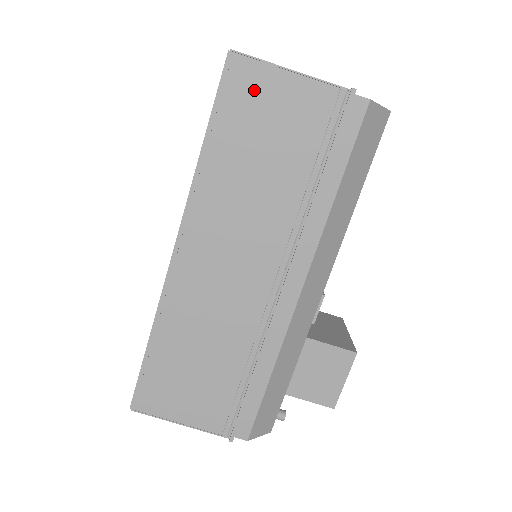
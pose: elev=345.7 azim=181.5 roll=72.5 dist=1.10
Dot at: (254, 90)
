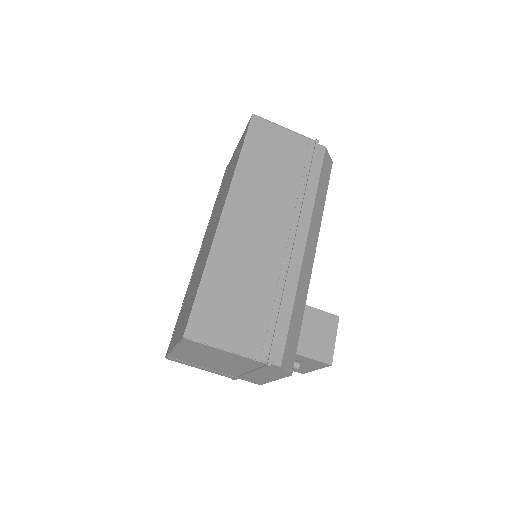
Dot at: (267, 133)
